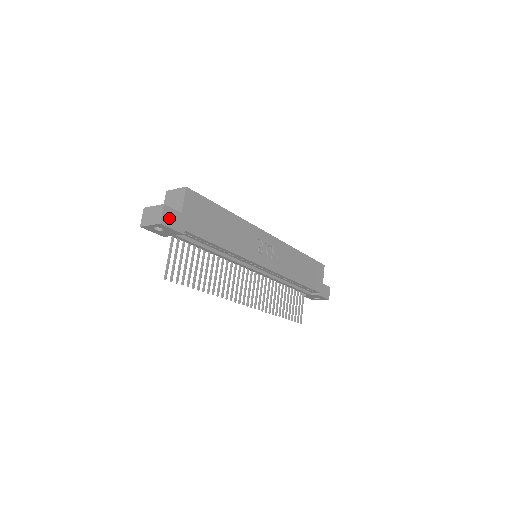
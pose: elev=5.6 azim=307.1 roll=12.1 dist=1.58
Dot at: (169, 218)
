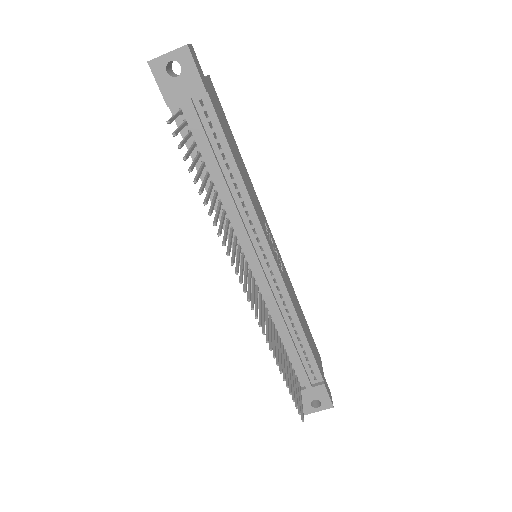
Dot at: (195, 58)
